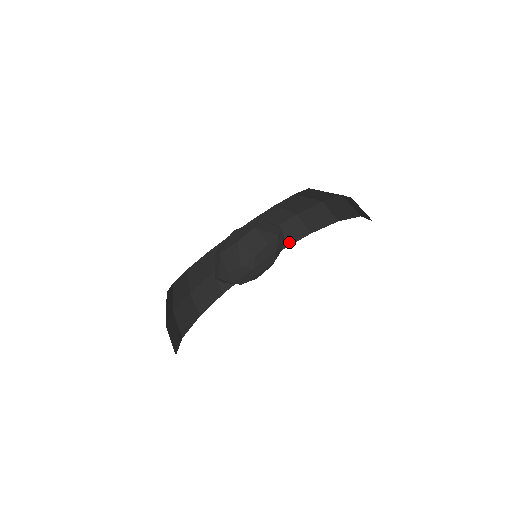
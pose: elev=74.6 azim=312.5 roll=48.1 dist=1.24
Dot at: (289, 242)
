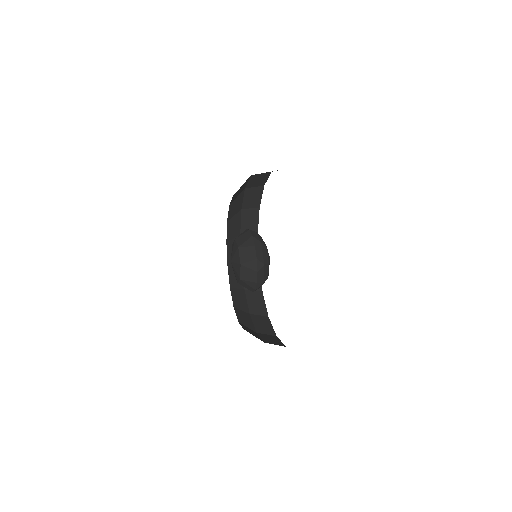
Dot at: (264, 181)
